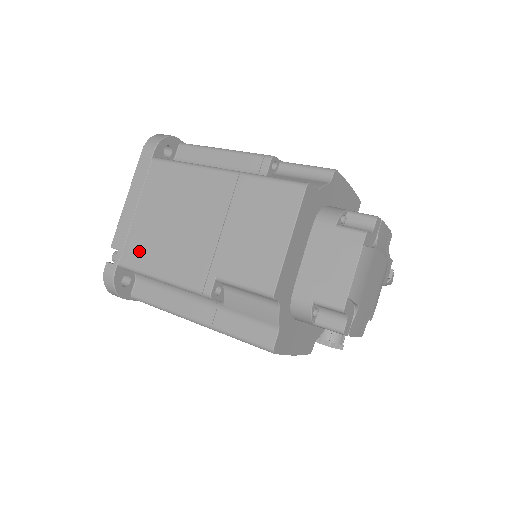
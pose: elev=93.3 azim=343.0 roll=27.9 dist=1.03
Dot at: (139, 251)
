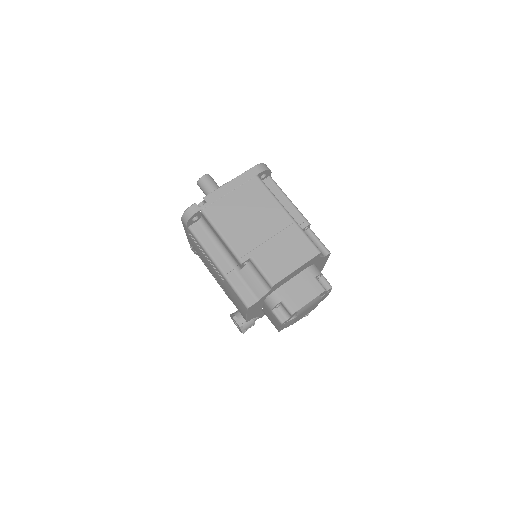
Dot at: (219, 213)
